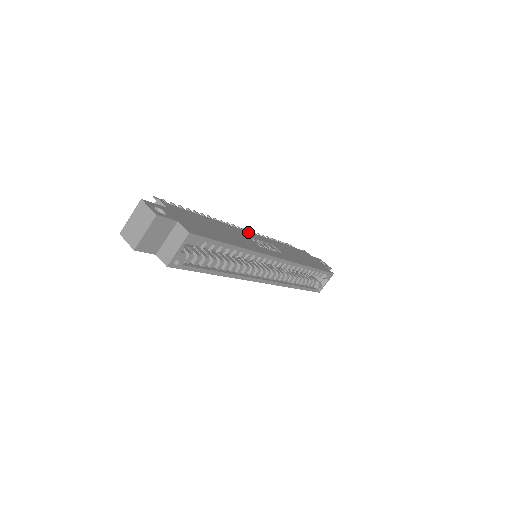
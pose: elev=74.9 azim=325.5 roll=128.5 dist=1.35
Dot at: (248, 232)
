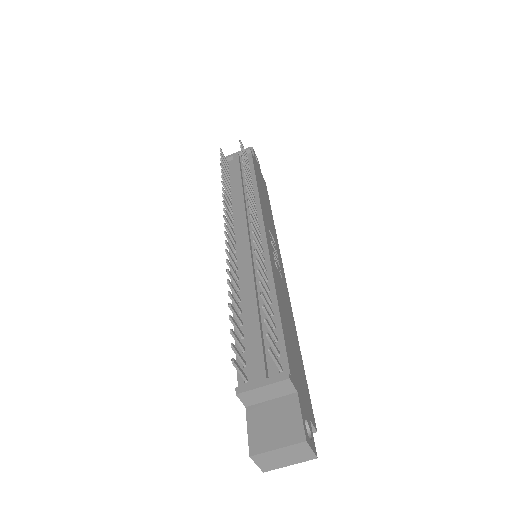
Dot at: (268, 242)
